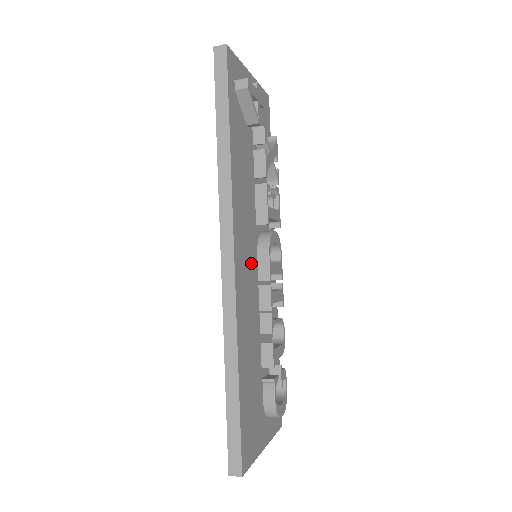
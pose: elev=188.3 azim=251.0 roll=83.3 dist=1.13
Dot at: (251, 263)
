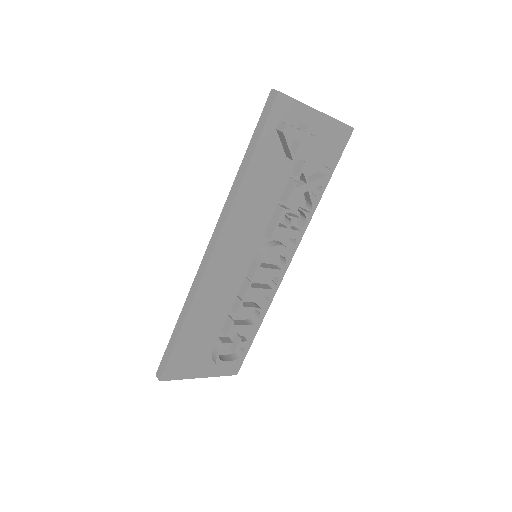
Dot at: (240, 260)
